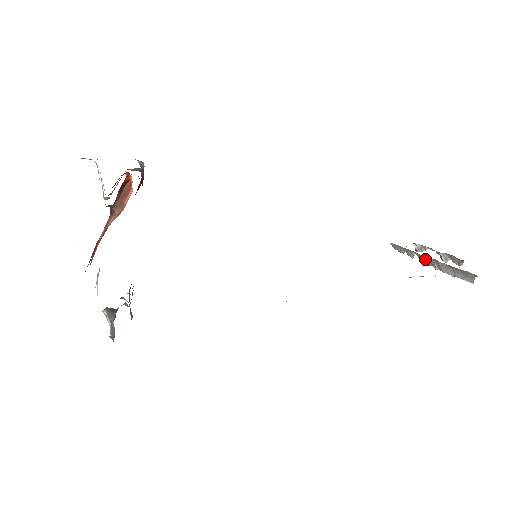
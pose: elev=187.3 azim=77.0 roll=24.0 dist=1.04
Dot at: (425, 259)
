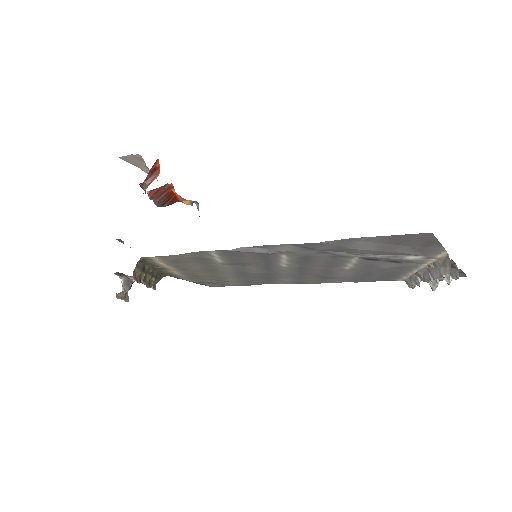
Dot at: (424, 276)
